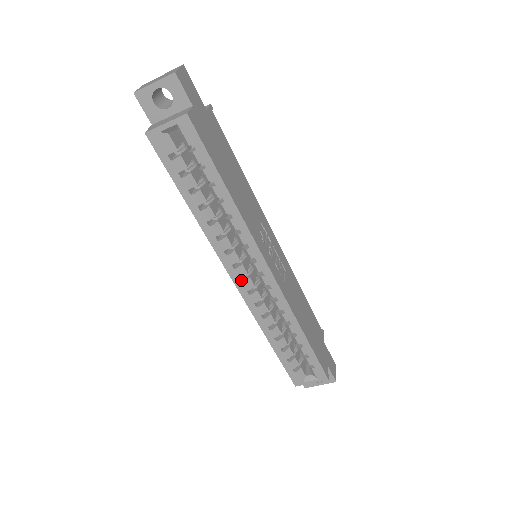
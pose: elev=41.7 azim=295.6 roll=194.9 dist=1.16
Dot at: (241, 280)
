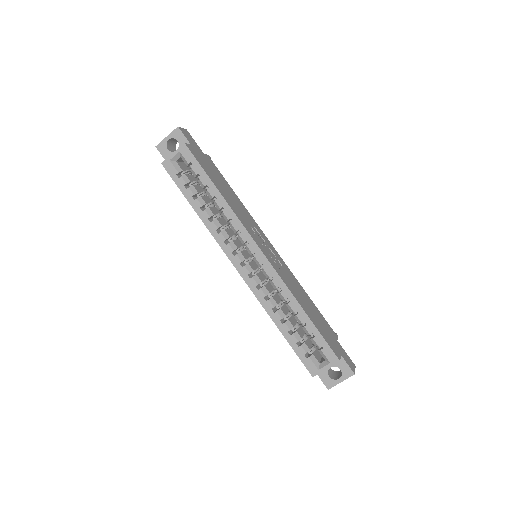
Dot at: (242, 266)
